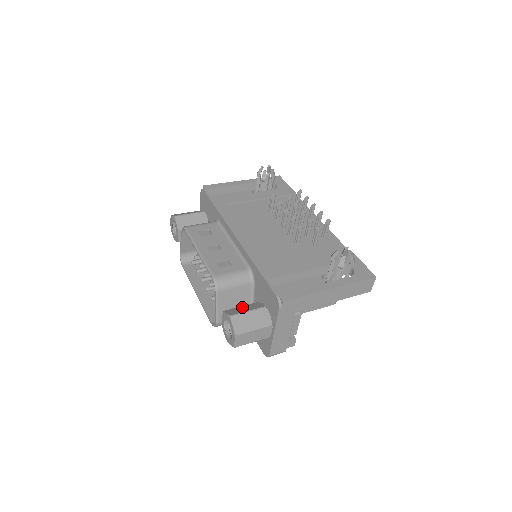
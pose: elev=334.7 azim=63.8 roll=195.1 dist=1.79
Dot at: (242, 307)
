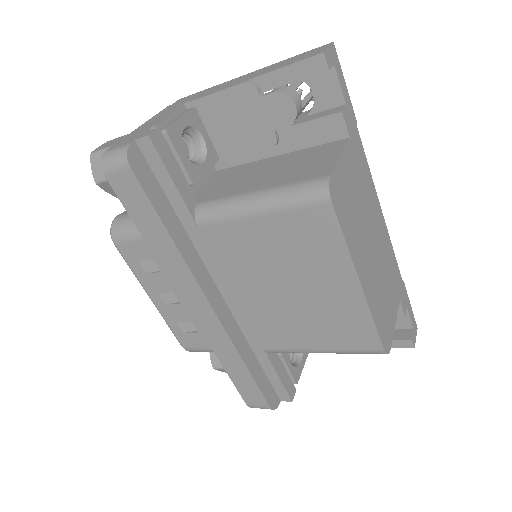
Dot at: occluded
